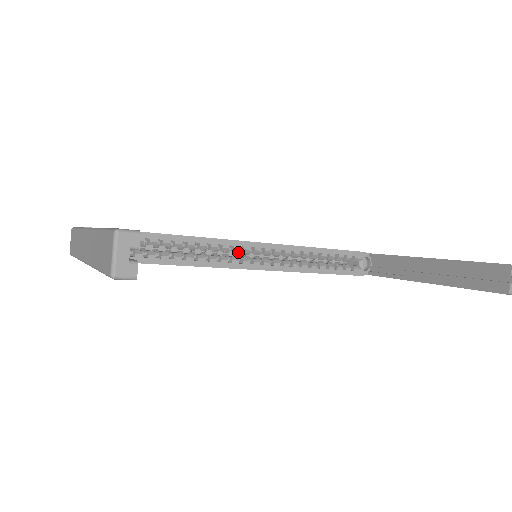
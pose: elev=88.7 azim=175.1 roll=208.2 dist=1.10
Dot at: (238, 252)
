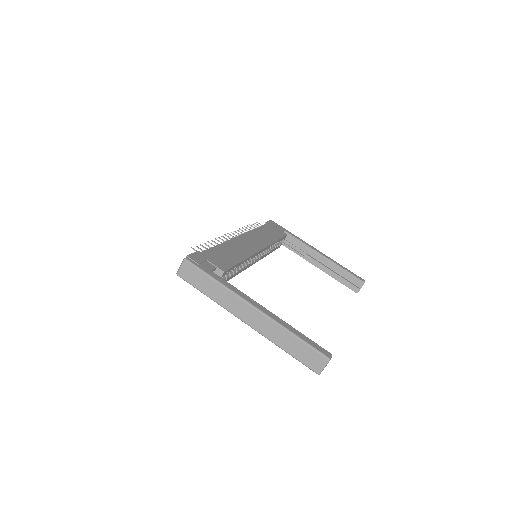
Dot at: occluded
